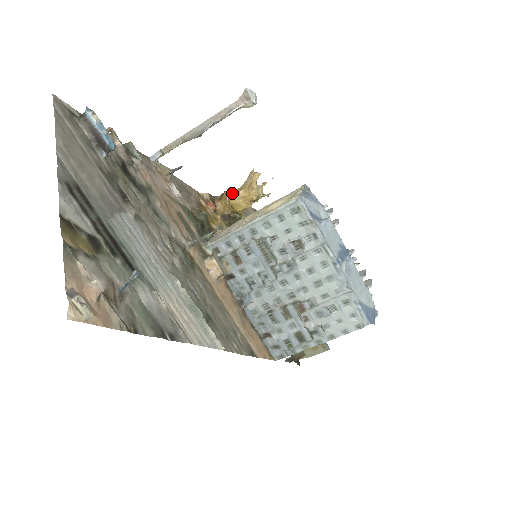
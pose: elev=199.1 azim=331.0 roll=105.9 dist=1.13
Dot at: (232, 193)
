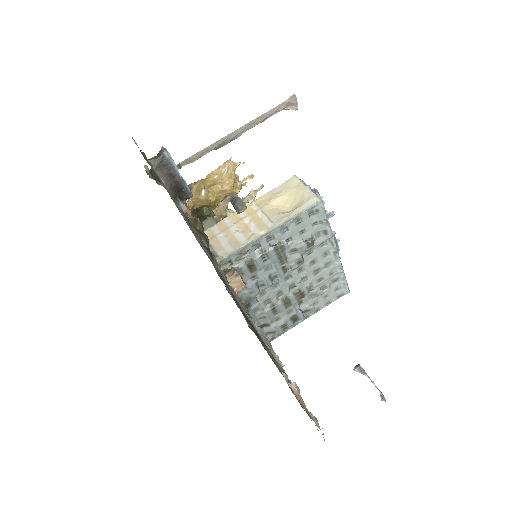
Dot at: (204, 186)
